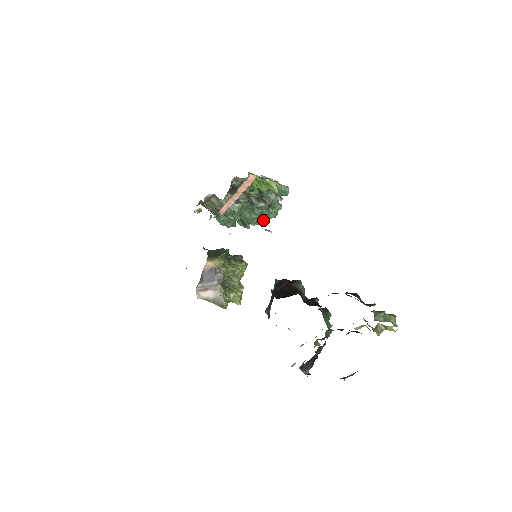
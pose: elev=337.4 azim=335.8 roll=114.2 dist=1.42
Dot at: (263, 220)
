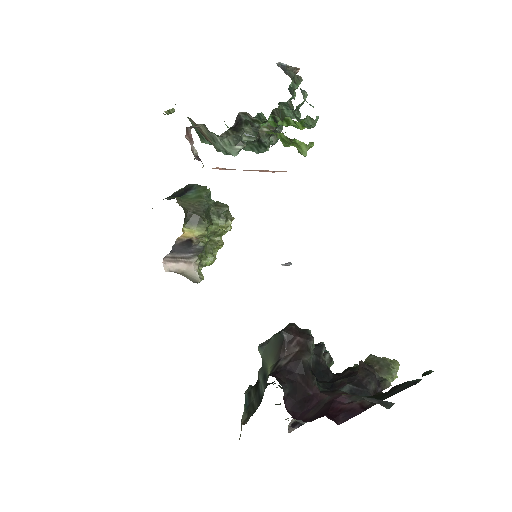
Dot at: occluded
